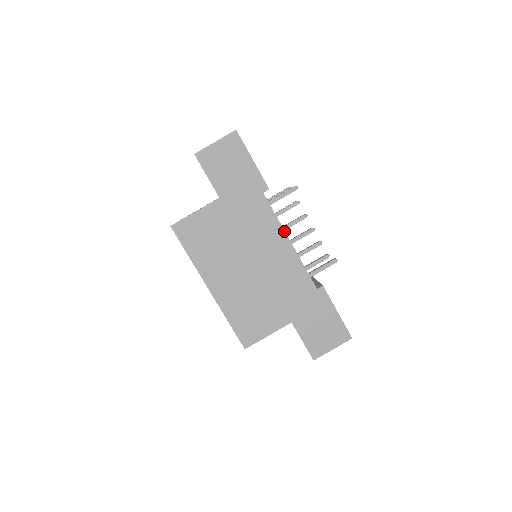
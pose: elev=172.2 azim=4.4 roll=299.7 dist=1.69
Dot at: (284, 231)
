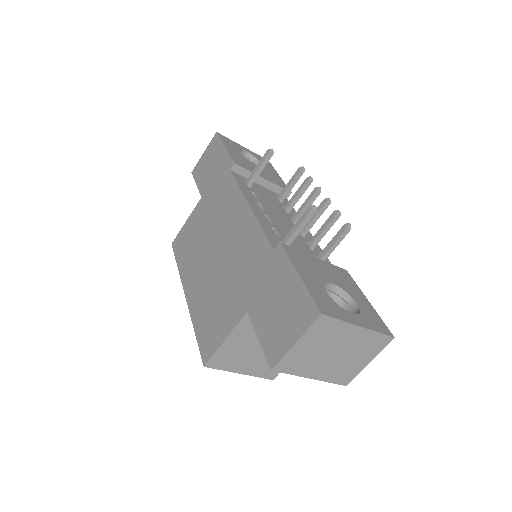
Dot at: (244, 197)
